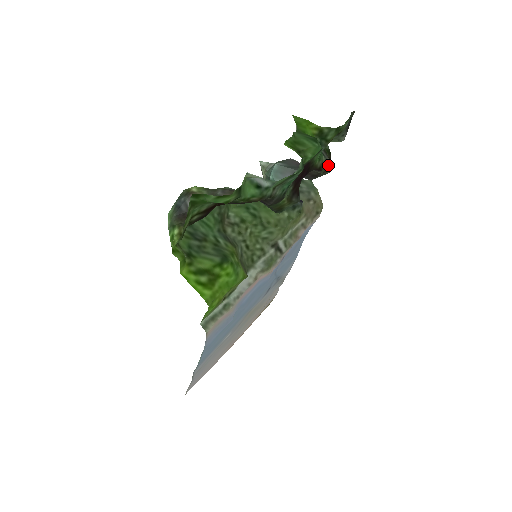
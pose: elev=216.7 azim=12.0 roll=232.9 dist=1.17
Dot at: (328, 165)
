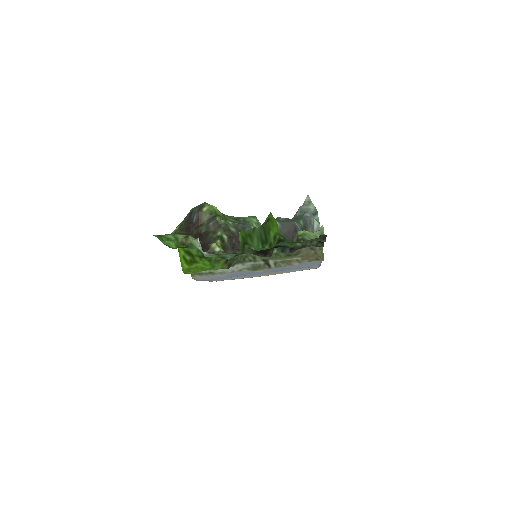
Dot at: (321, 243)
